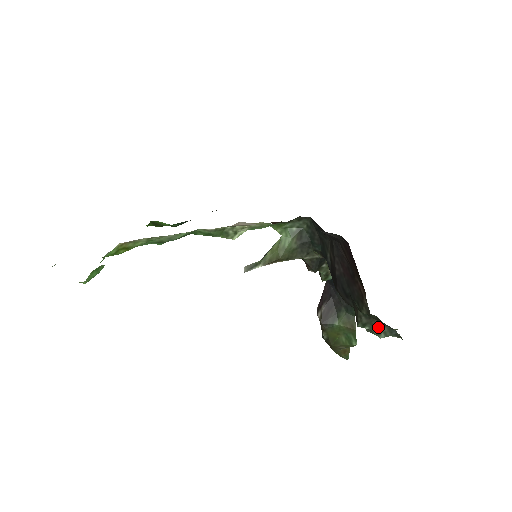
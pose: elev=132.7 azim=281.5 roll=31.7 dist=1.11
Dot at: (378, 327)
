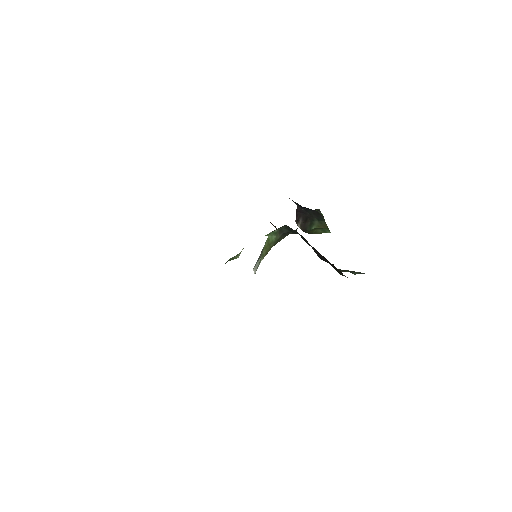
Dot at: (352, 272)
